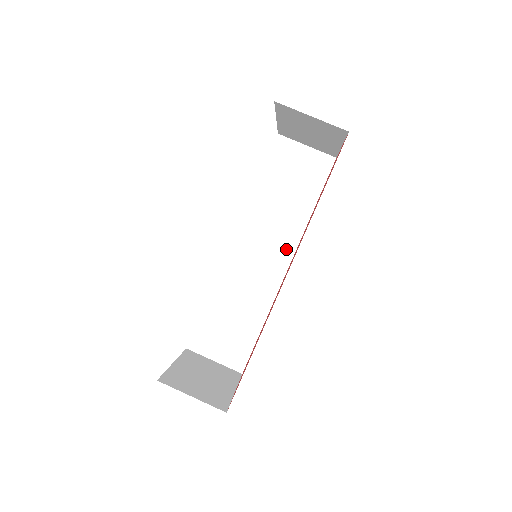
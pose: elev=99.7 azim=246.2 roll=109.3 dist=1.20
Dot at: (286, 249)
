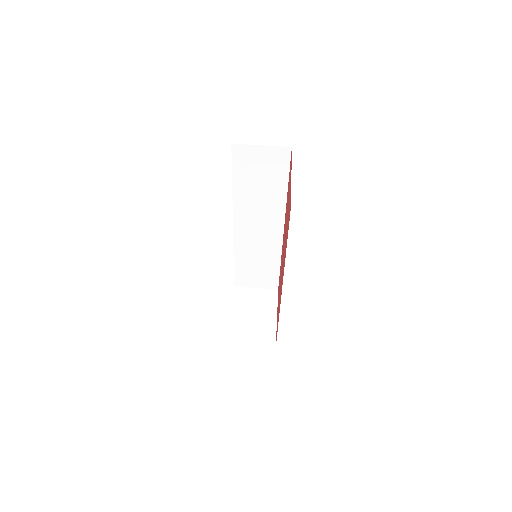
Dot at: (277, 220)
